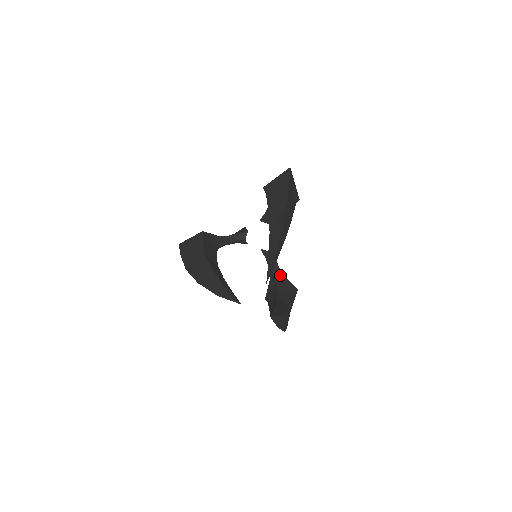
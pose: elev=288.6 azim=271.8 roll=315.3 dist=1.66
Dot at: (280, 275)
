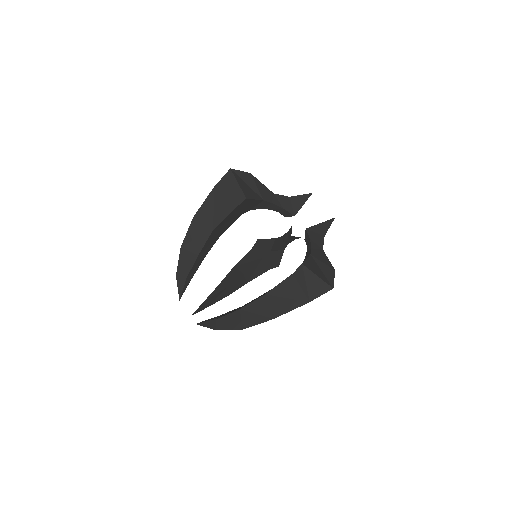
Dot at: (281, 249)
